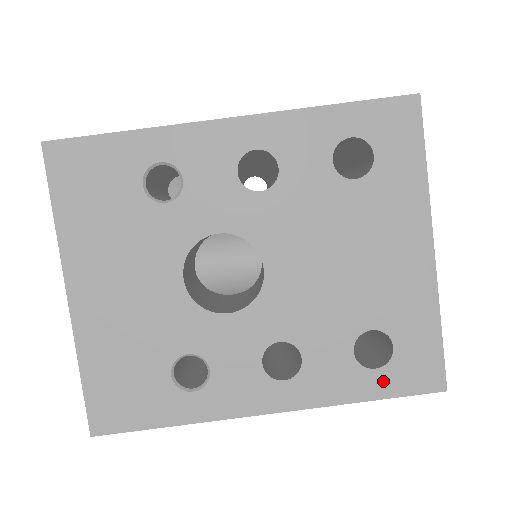
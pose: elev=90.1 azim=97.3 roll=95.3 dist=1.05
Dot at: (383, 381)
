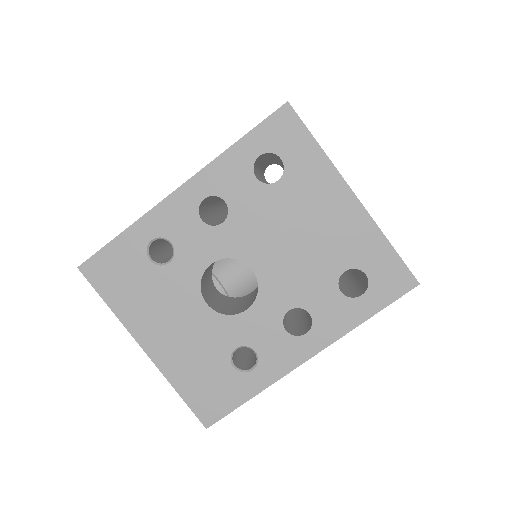
Dot at: (372, 300)
